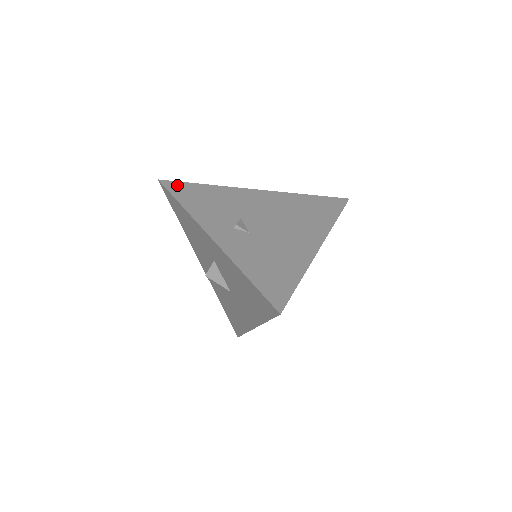
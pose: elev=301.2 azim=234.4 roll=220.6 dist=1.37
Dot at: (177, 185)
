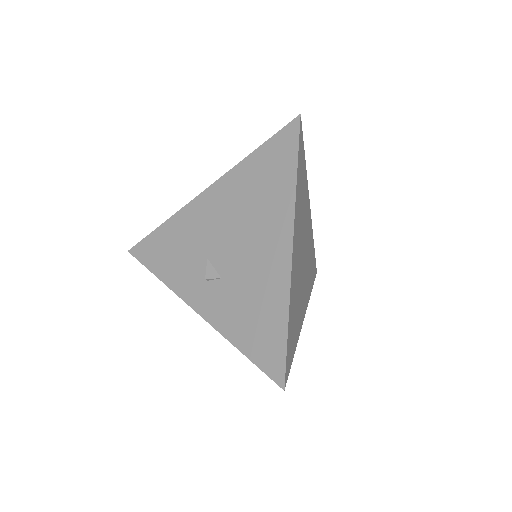
Dot at: (143, 247)
